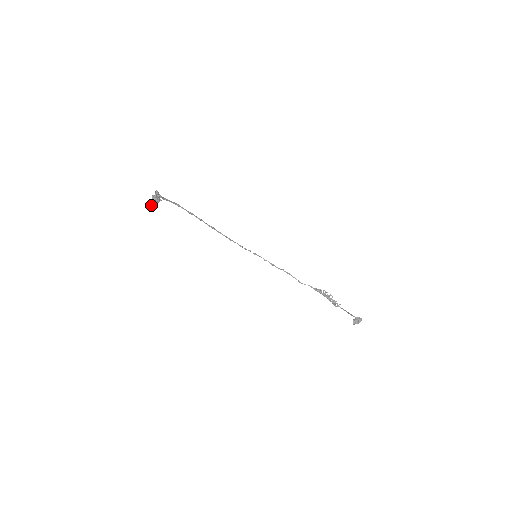
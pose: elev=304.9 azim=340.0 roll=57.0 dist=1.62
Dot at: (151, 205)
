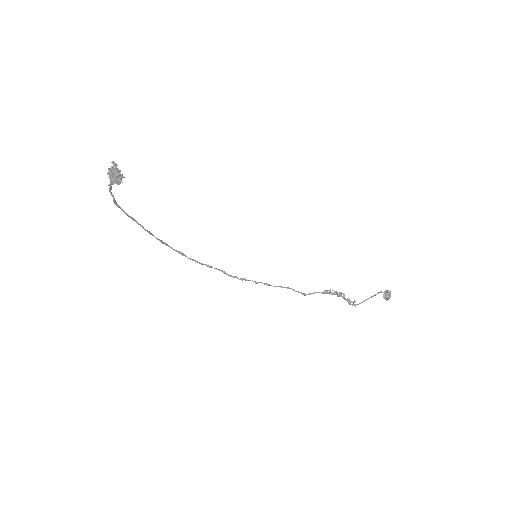
Dot at: (115, 180)
